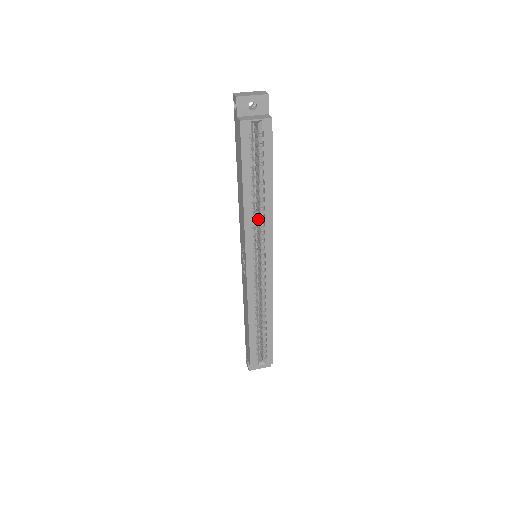
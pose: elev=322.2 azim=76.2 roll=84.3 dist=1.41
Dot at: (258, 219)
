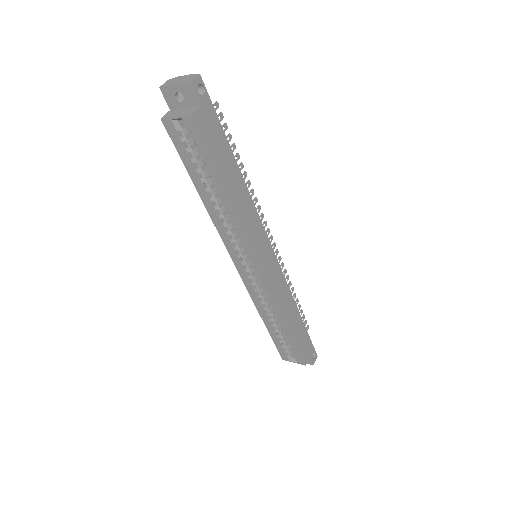
Dot at: occluded
